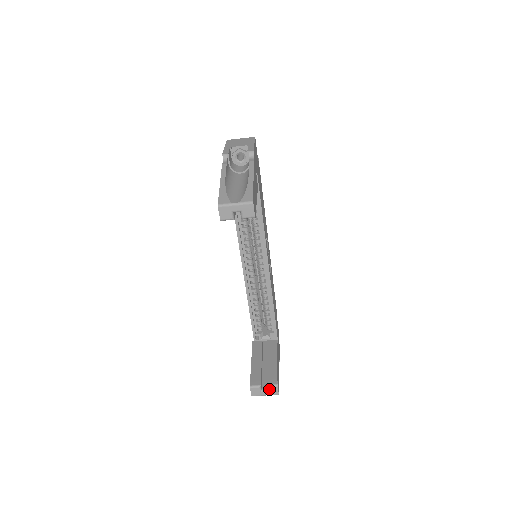
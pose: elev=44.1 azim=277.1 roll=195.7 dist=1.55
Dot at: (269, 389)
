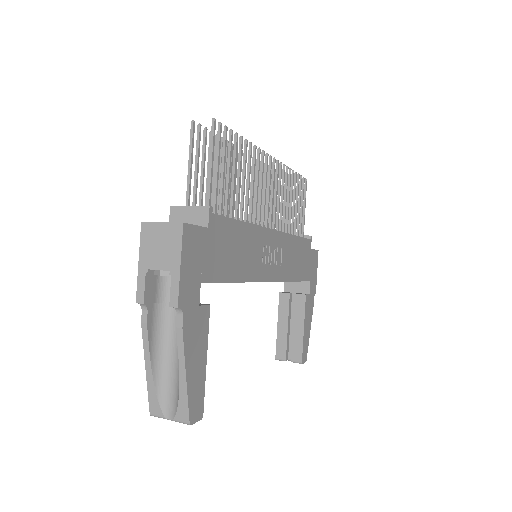
Dot at: (295, 362)
